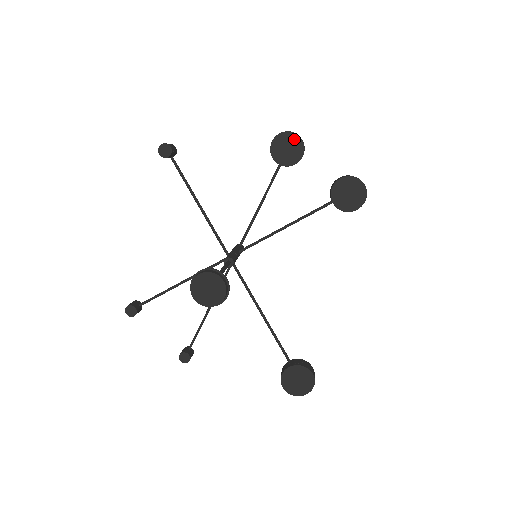
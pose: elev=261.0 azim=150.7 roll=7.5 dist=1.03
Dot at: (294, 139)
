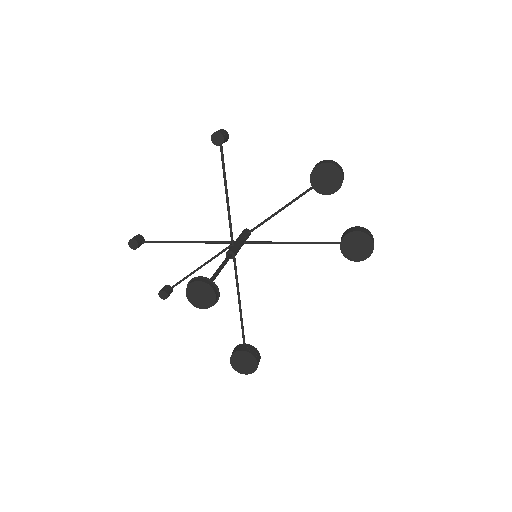
Dot at: (336, 174)
